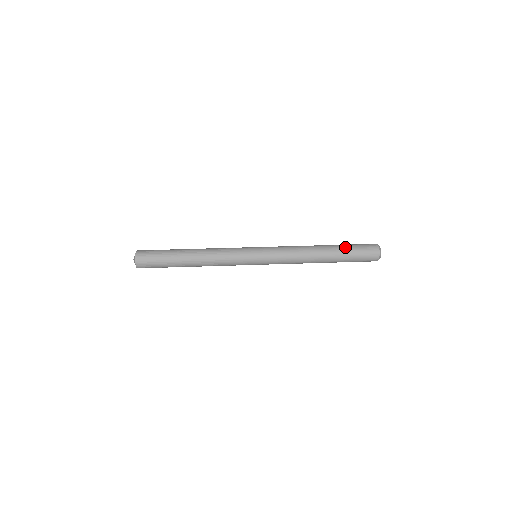
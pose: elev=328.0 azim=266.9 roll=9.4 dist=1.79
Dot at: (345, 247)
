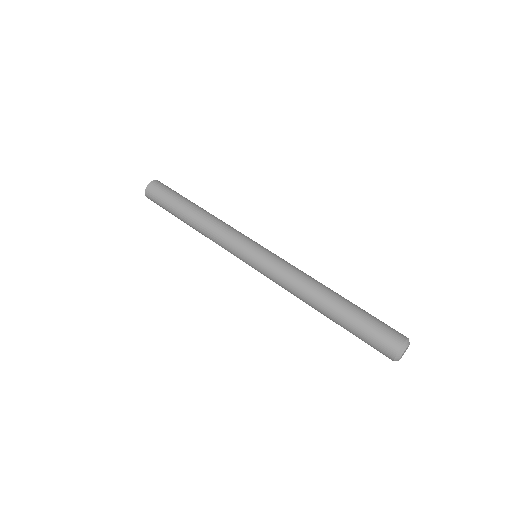
Dot at: (352, 322)
